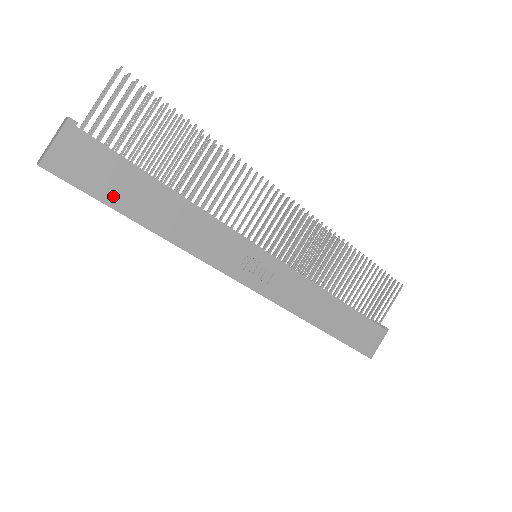
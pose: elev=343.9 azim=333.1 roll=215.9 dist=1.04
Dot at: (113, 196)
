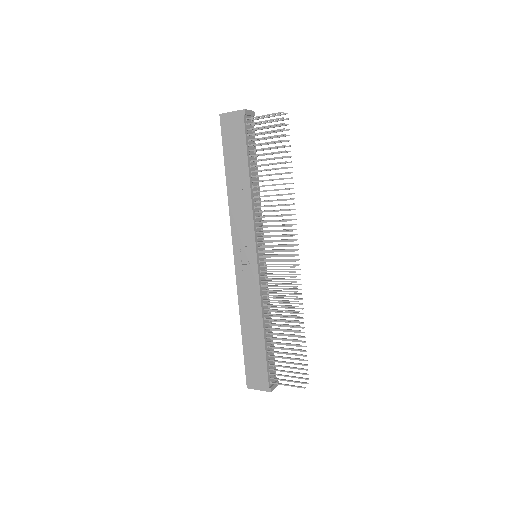
Dot at: (229, 154)
